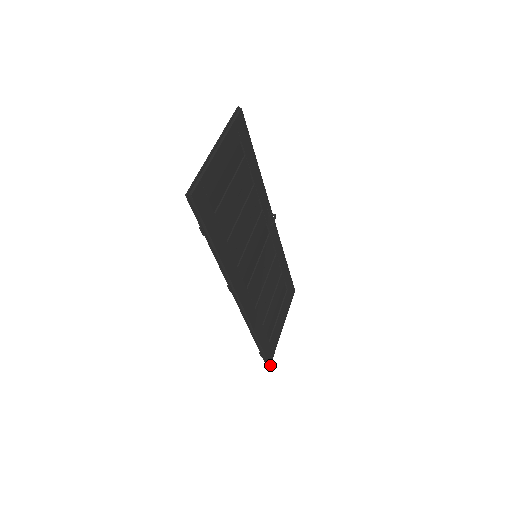
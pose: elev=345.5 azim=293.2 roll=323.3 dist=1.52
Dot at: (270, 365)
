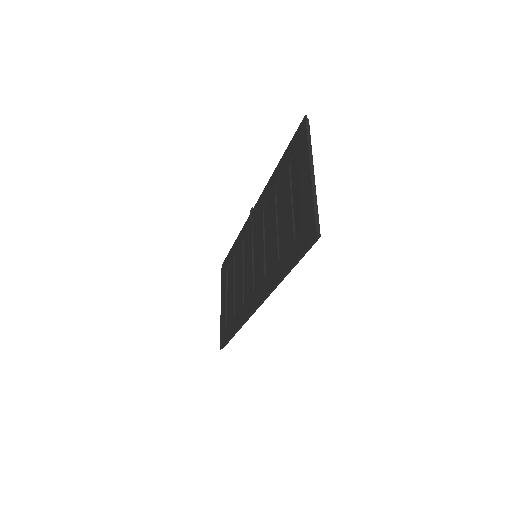
Dot at: occluded
